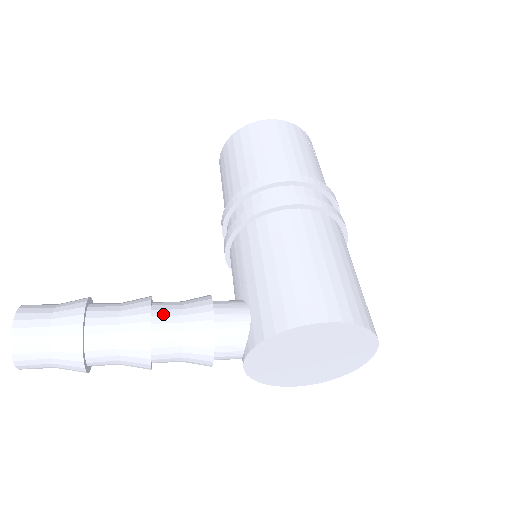
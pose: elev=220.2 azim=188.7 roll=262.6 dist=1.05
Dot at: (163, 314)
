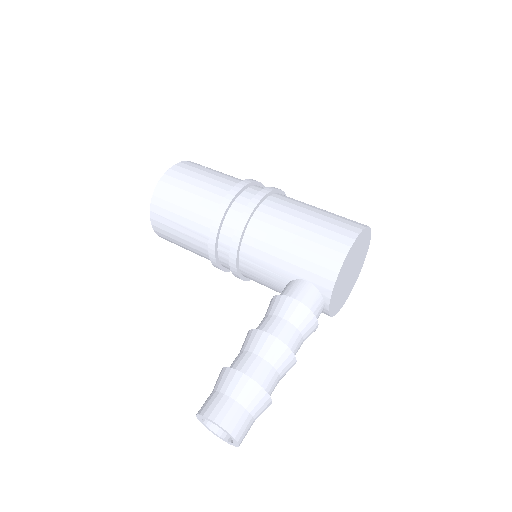
Dot at: (274, 329)
